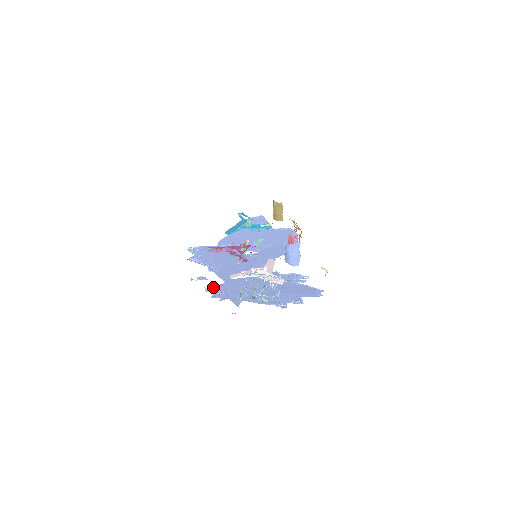
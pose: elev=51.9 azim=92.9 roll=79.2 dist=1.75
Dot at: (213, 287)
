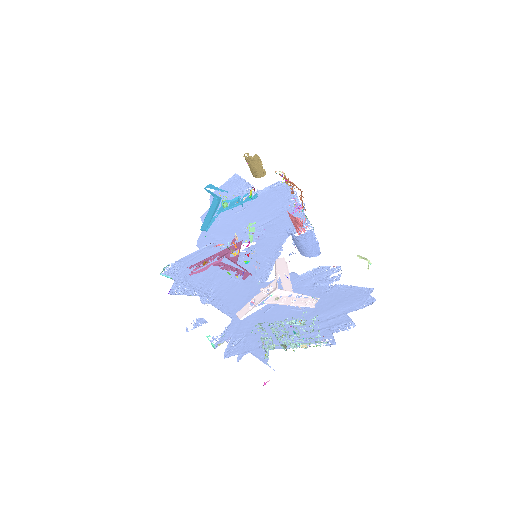
Dot at: (220, 335)
